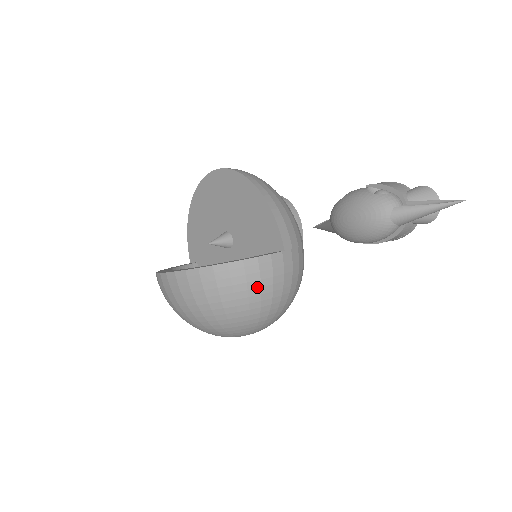
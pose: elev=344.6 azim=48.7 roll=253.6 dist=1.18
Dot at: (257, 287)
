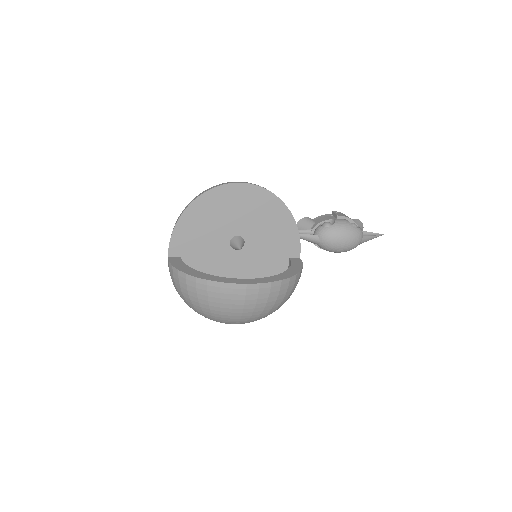
Dot at: occluded
